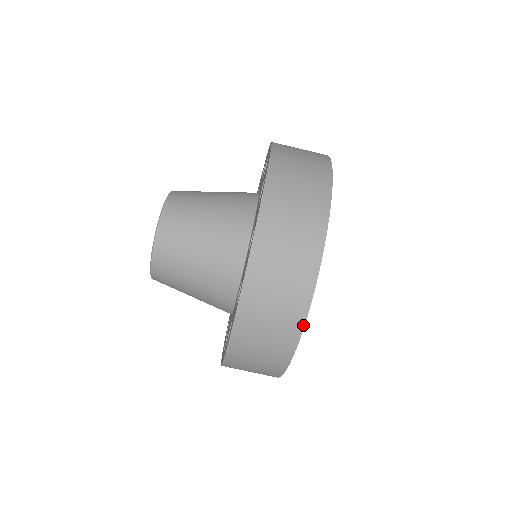
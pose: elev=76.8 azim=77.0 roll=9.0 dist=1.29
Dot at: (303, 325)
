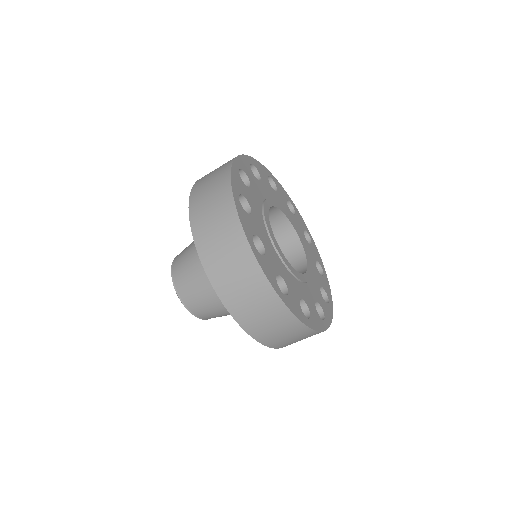
Dot at: (251, 250)
